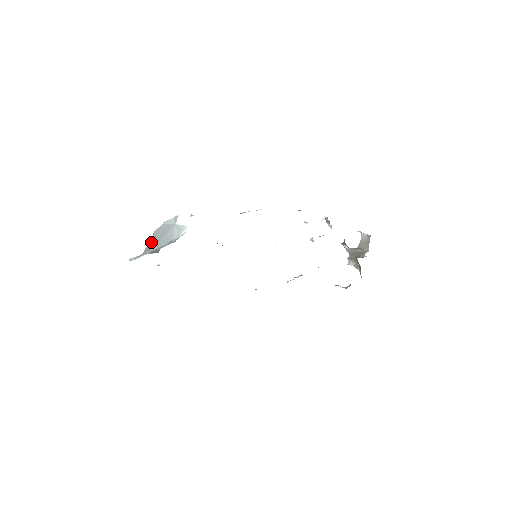
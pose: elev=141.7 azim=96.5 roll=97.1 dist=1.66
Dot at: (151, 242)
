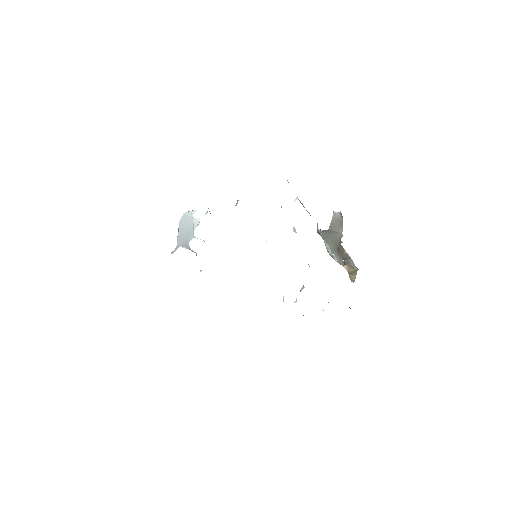
Dot at: (180, 234)
